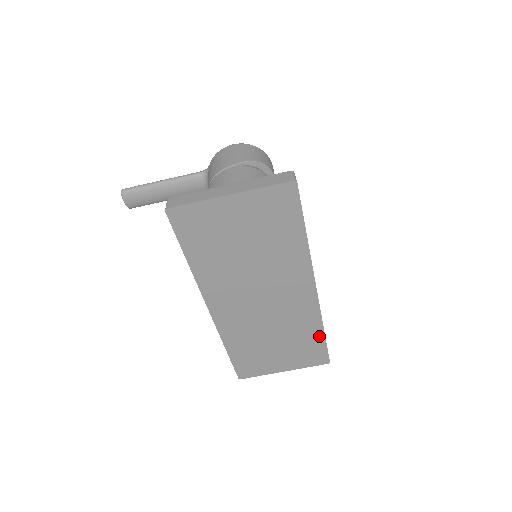
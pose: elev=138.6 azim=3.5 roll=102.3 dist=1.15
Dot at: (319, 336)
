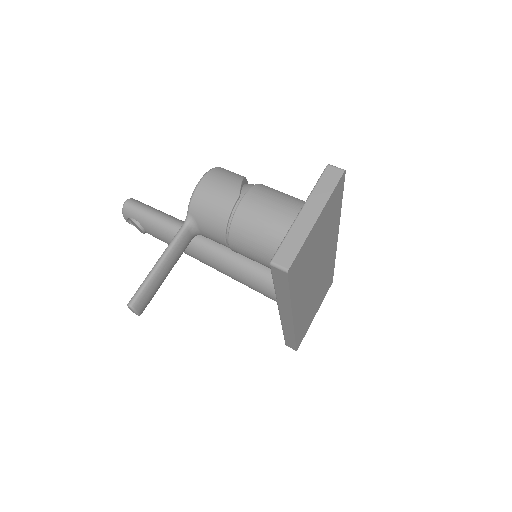
Dot at: (332, 270)
